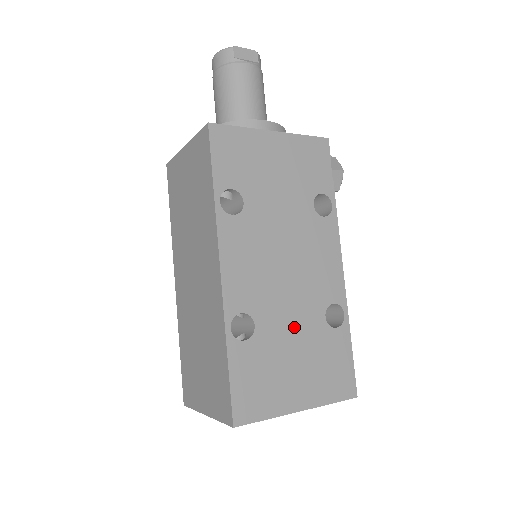
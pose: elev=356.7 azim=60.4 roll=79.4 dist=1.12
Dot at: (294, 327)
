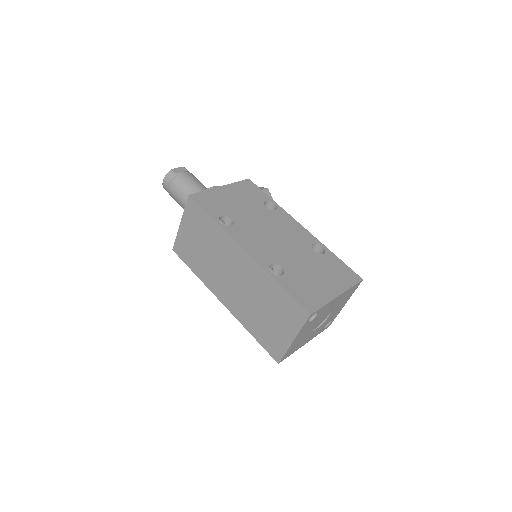
Dot at: (302, 261)
